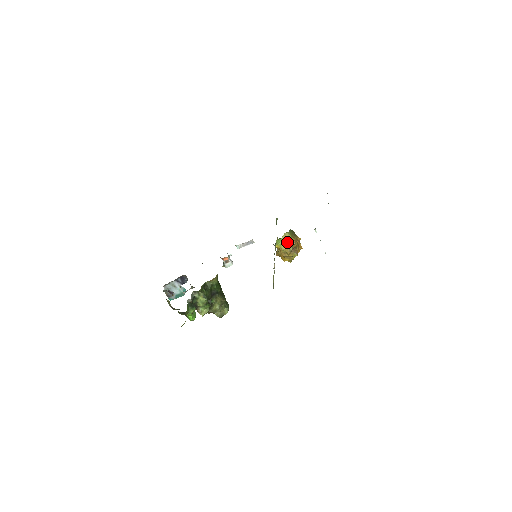
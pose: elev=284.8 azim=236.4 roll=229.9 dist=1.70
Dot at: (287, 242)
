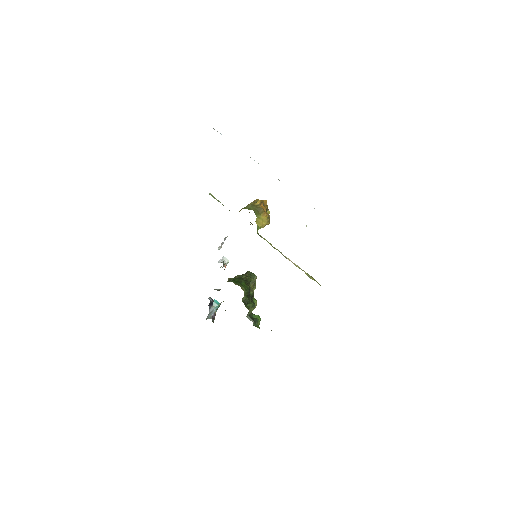
Dot at: (262, 222)
